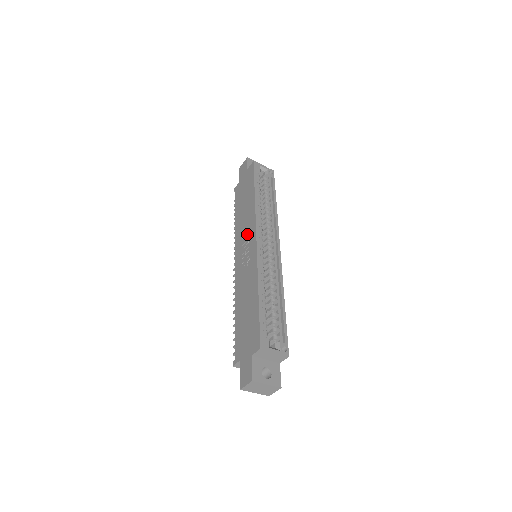
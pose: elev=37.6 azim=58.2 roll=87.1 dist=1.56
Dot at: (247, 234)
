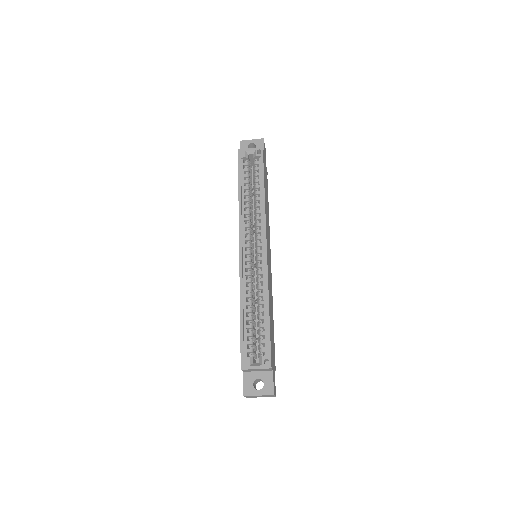
Dot at: occluded
